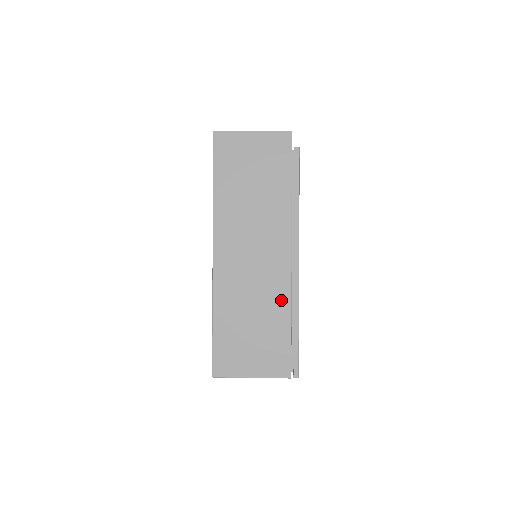
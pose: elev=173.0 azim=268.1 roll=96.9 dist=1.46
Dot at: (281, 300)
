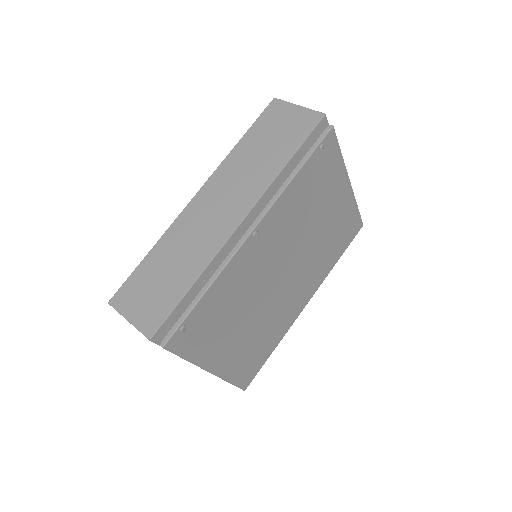
Dot at: occluded
